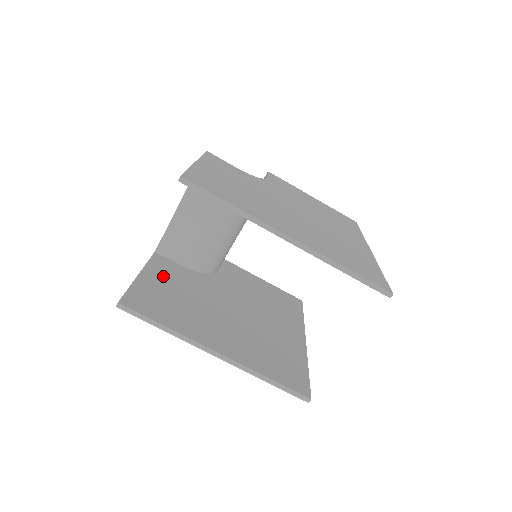
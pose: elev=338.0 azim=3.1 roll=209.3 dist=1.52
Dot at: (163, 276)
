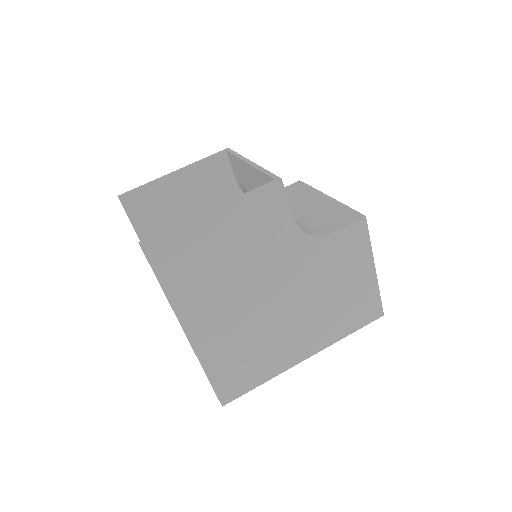
Dot at: (197, 184)
